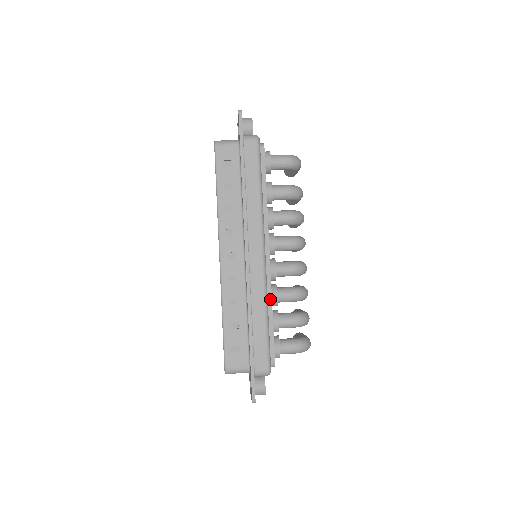
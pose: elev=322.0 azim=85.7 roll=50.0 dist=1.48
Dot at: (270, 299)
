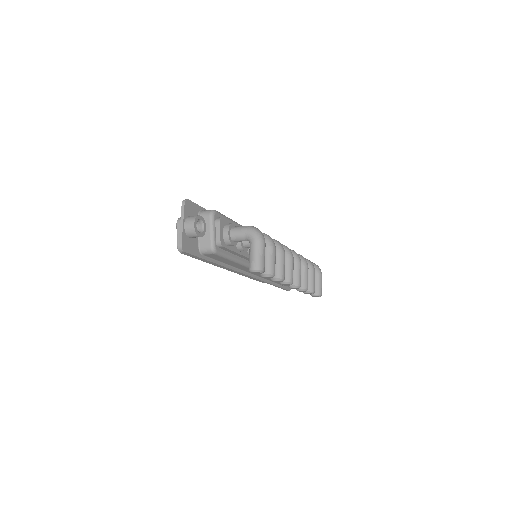
Dot at: occluded
